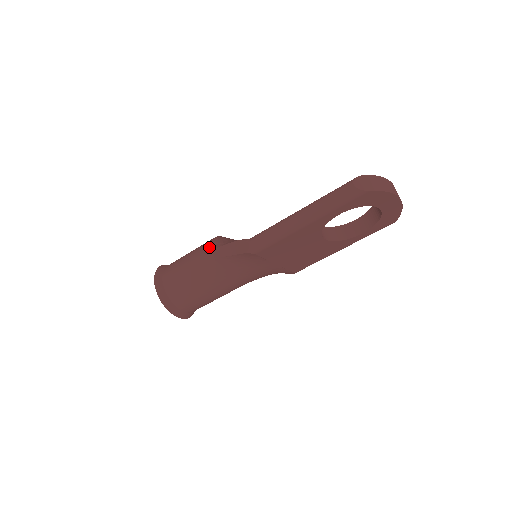
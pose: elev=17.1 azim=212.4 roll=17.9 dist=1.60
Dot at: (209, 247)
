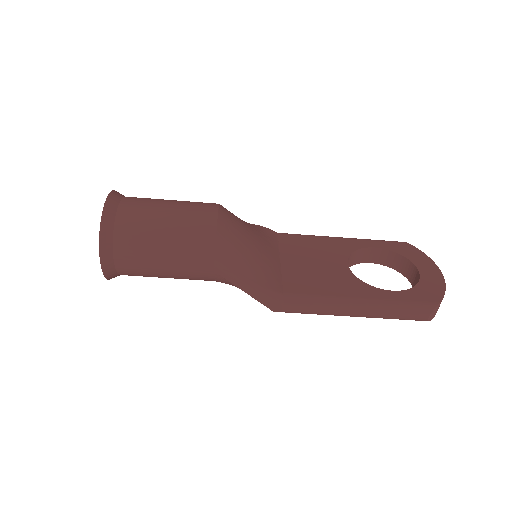
Dot at: (210, 253)
